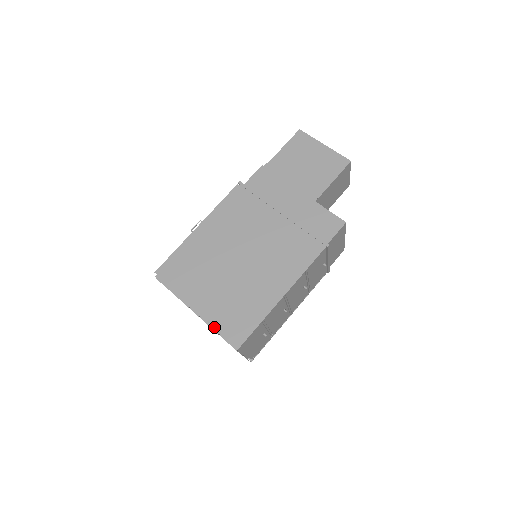
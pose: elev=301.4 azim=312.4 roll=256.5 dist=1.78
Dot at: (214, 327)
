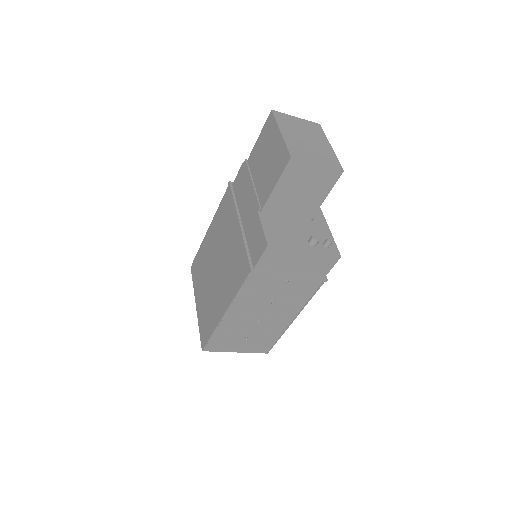
Dot at: (199, 324)
